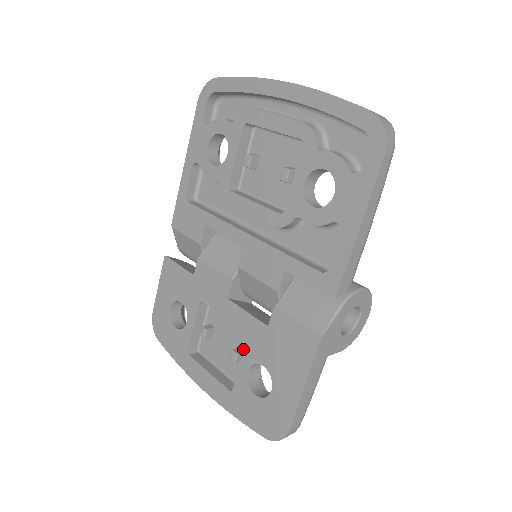
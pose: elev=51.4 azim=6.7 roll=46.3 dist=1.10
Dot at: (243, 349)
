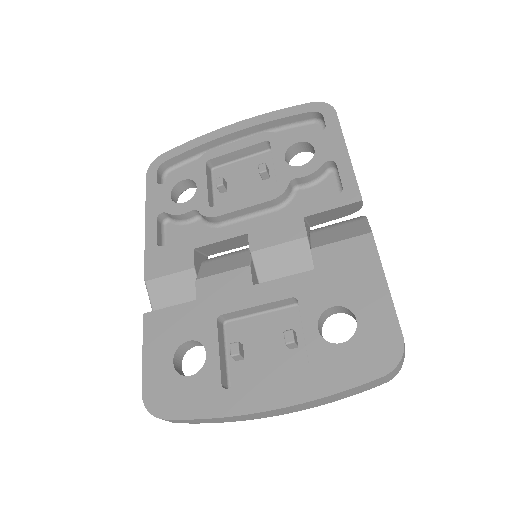
Dot at: occluded
